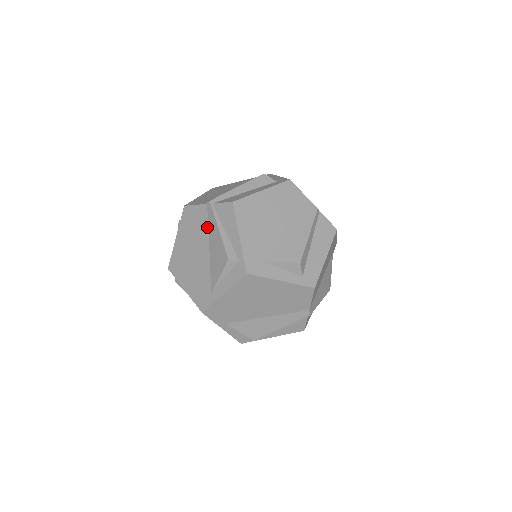
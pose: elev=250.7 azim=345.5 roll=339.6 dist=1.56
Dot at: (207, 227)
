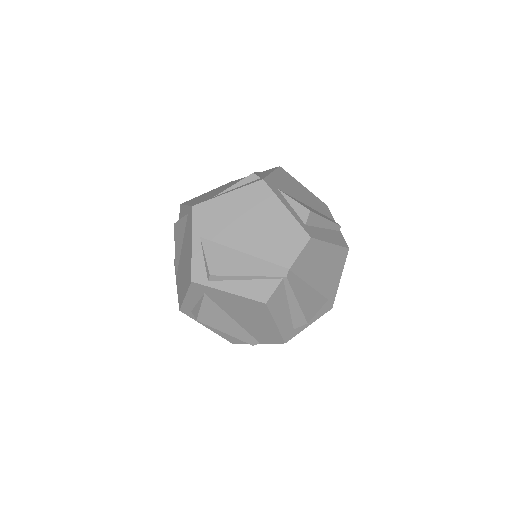
Dot at: occluded
